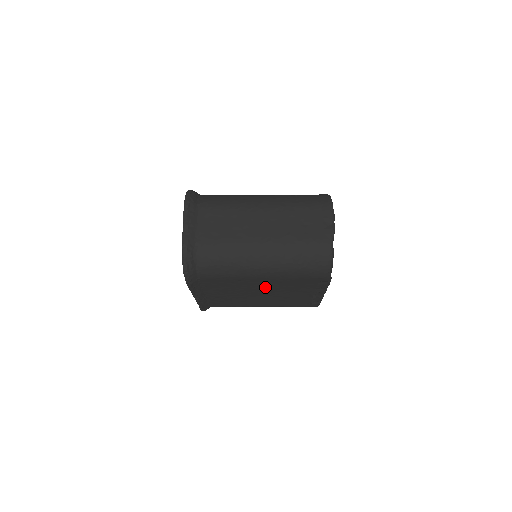
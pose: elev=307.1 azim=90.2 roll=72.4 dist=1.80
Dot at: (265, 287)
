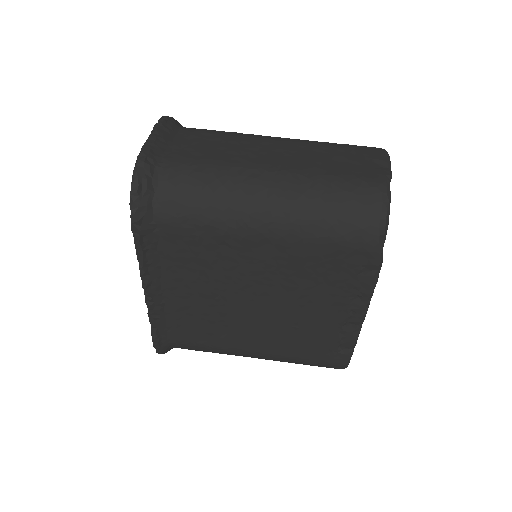
Dot at: (265, 278)
